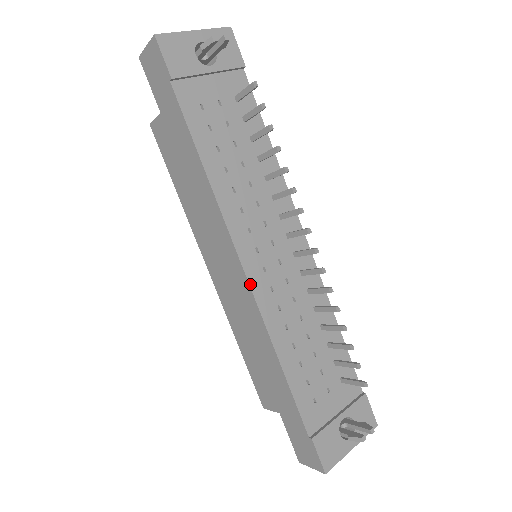
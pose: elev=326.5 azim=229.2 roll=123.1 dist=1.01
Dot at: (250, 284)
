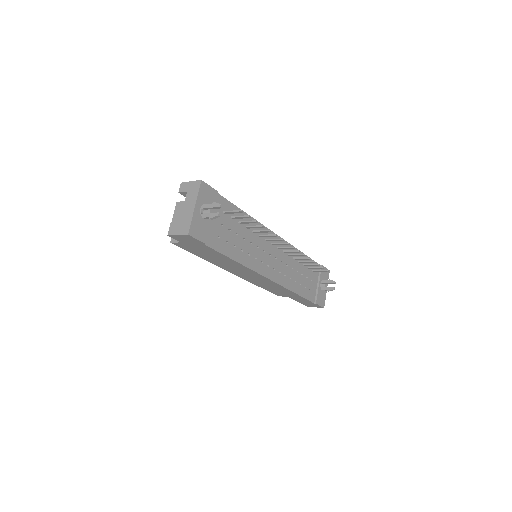
Dot at: (274, 281)
